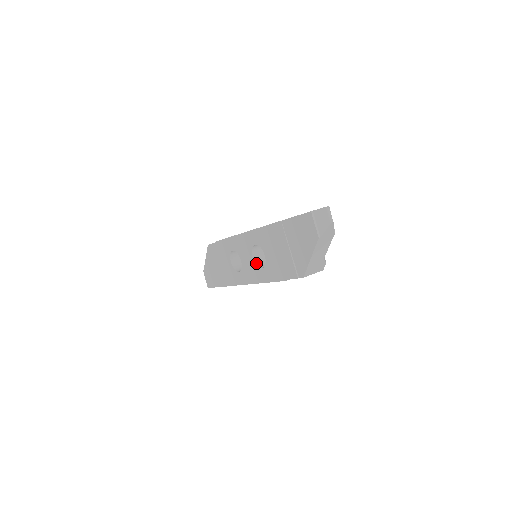
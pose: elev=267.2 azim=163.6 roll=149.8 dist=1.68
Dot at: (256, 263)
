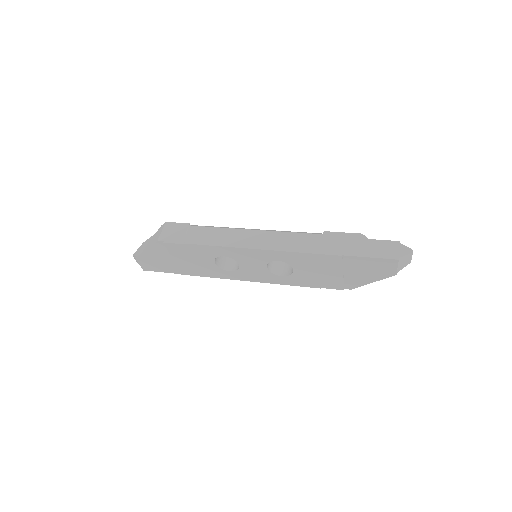
Dot at: (270, 271)
